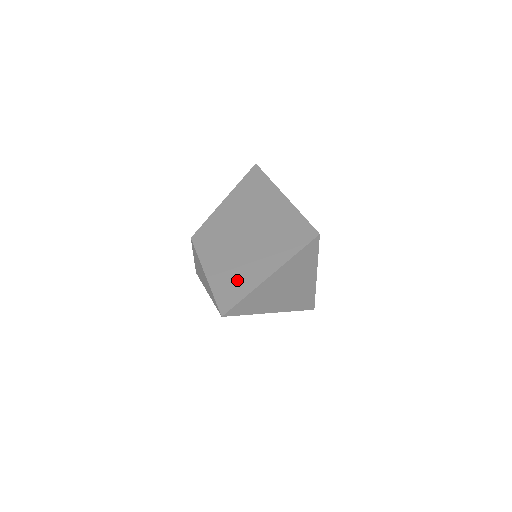
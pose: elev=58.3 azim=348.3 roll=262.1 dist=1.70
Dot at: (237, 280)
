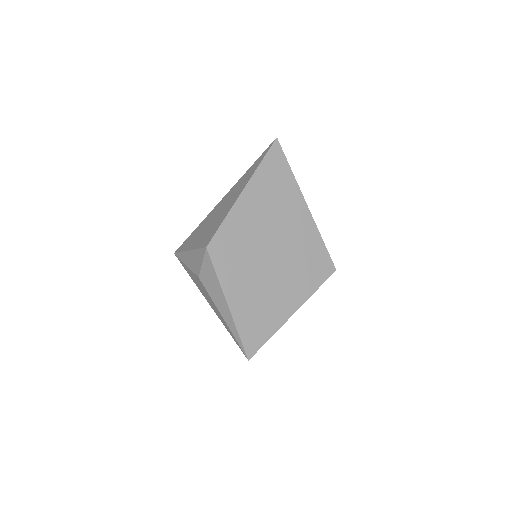
Dot at: (261, 317)
